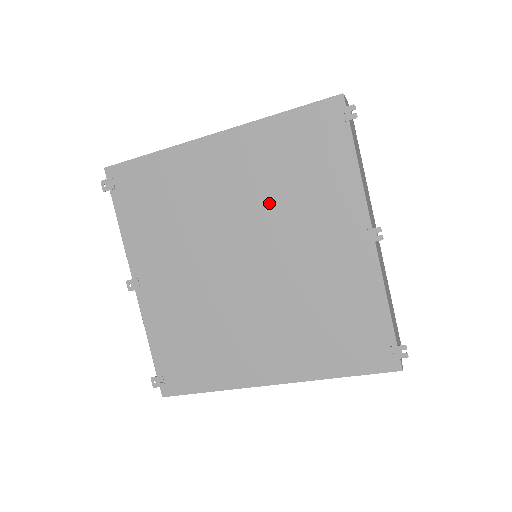
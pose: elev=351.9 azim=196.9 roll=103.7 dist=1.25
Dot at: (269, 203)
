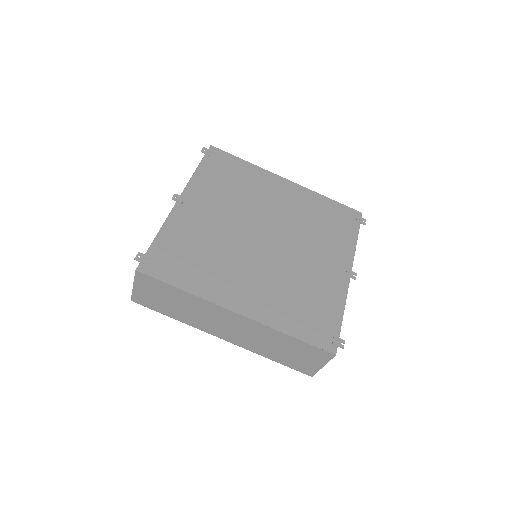
Dot at: (300, 224)
